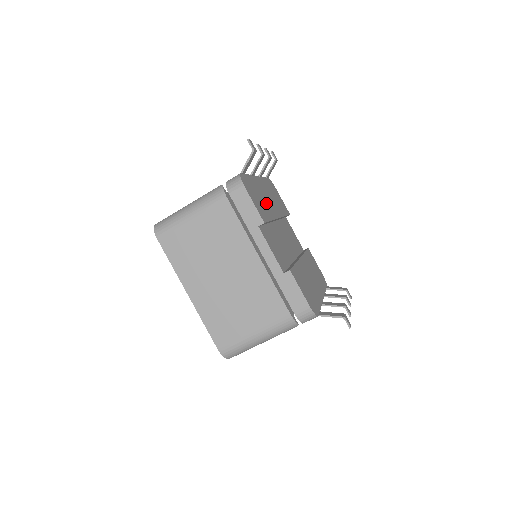
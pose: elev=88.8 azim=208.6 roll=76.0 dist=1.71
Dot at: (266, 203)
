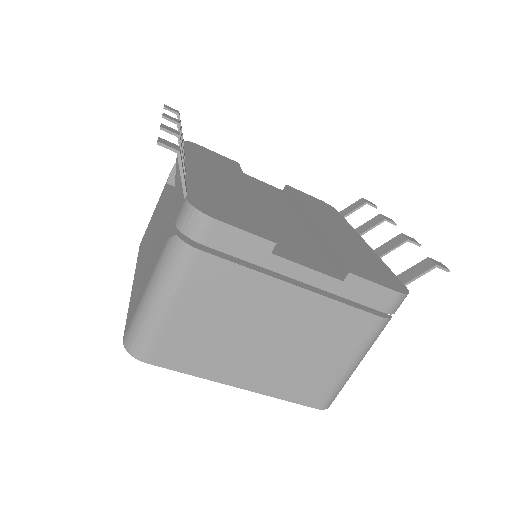
Dot at: (233, 196)
